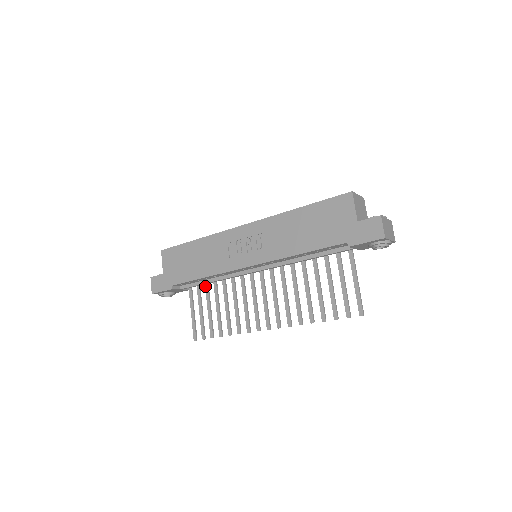
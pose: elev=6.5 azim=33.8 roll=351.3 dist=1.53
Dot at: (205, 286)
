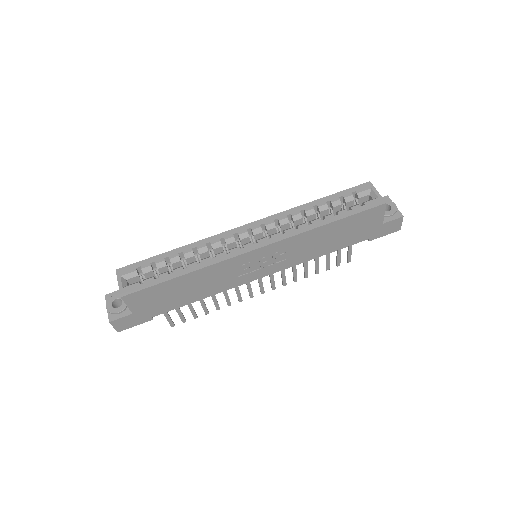
Dot at: occluded
